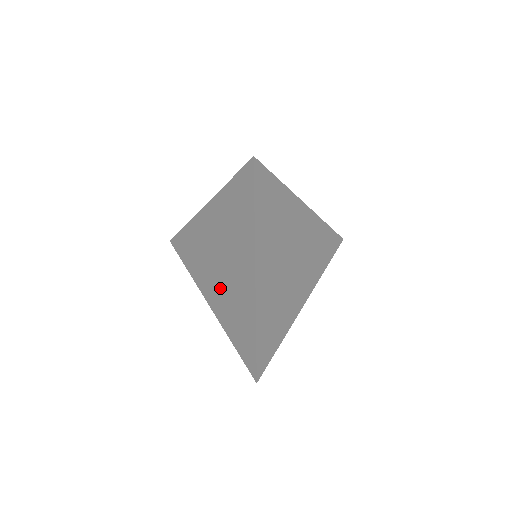
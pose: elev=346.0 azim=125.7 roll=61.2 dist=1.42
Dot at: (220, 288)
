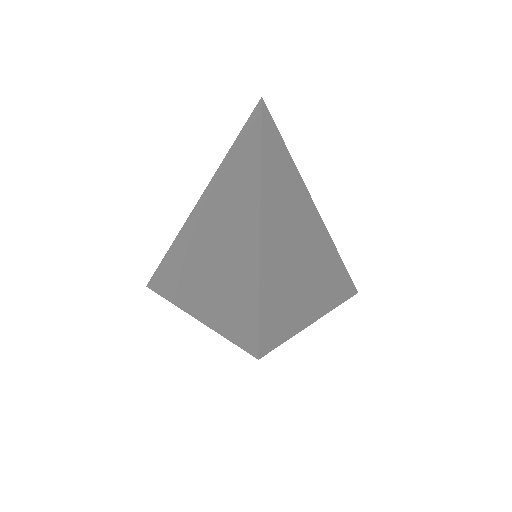
Dot at: (209, 272)
